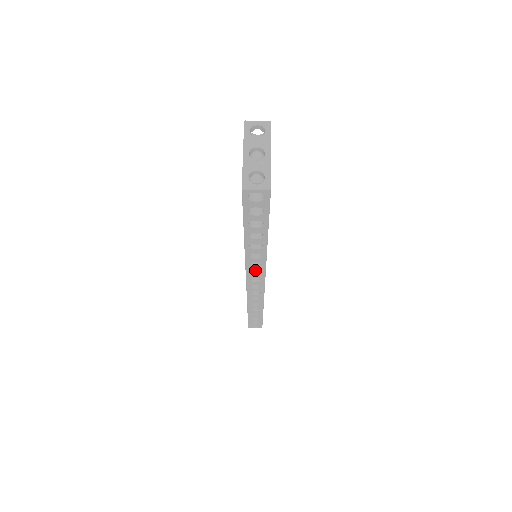
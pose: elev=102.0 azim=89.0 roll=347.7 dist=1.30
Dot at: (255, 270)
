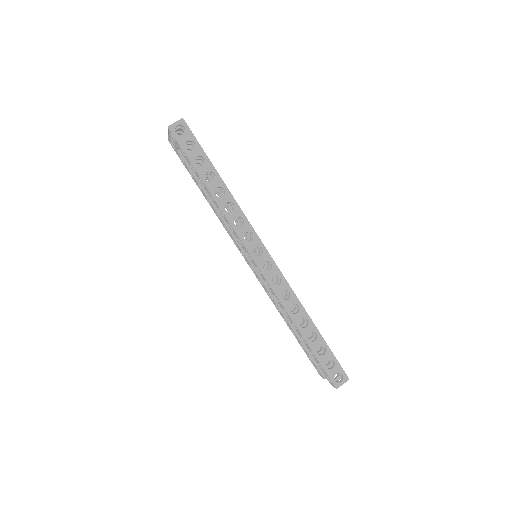
Dot at: occluded
